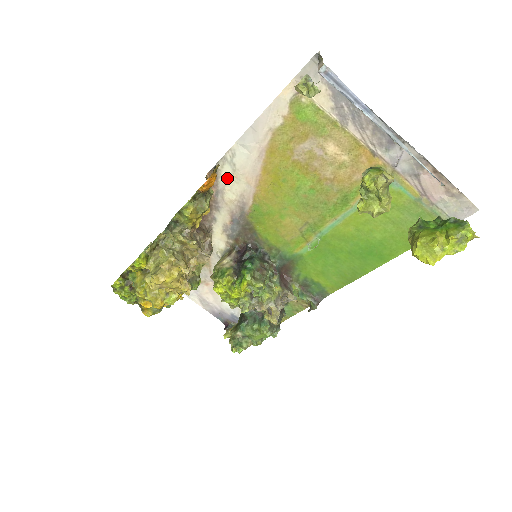
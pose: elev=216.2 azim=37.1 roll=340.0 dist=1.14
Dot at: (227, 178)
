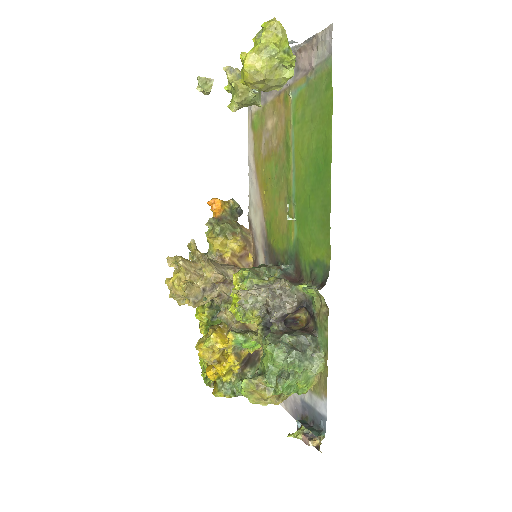
Dot at: (254, 218)
